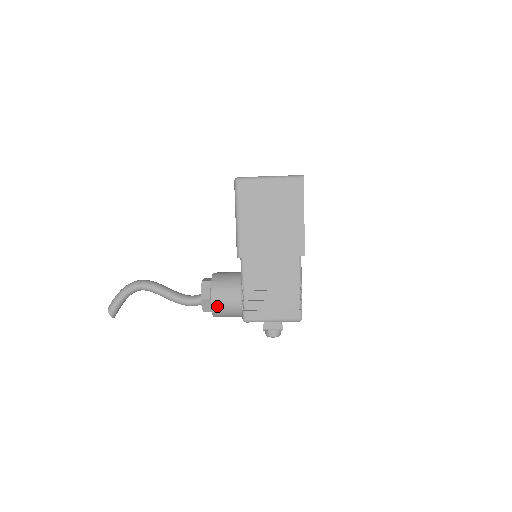
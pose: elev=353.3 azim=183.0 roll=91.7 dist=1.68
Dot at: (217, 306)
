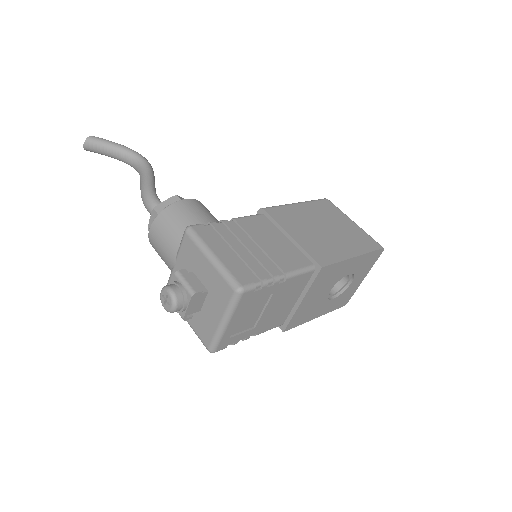
Dot at: (181, 206)
